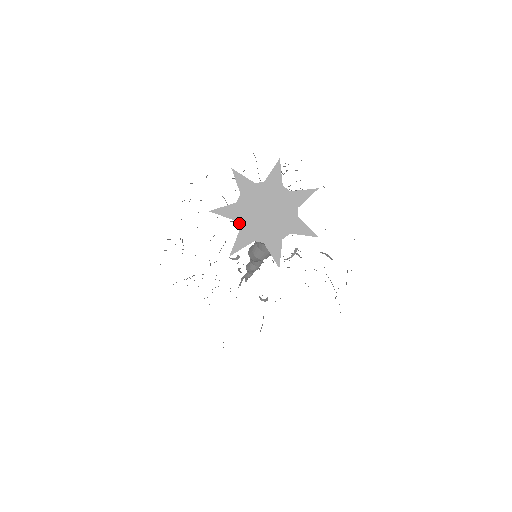
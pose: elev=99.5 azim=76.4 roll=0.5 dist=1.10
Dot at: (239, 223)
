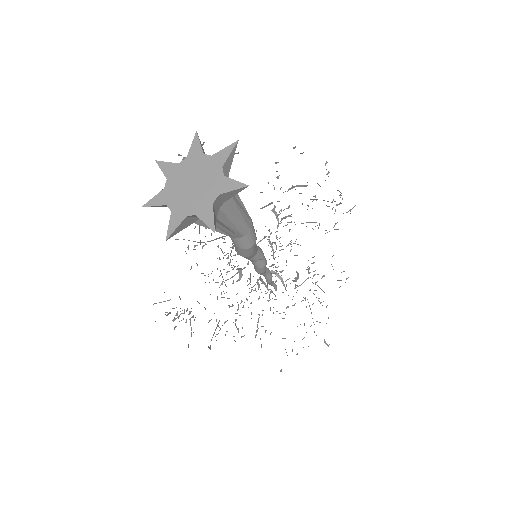
Dot at: (167, 183)
